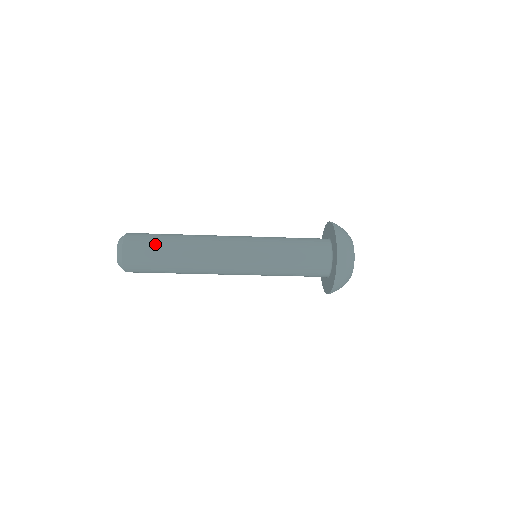
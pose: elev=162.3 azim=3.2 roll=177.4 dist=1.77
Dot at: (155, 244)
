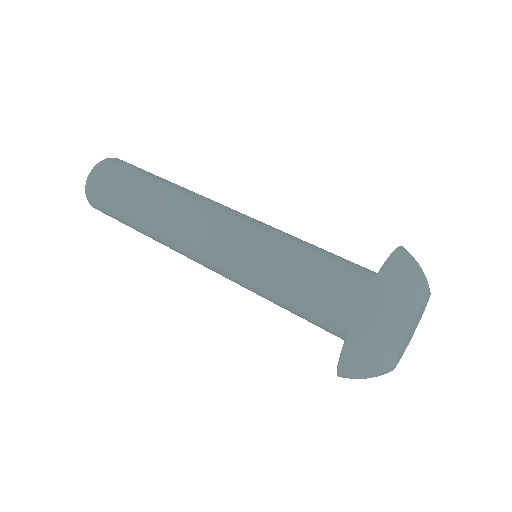
Dot at: (117, 197)
